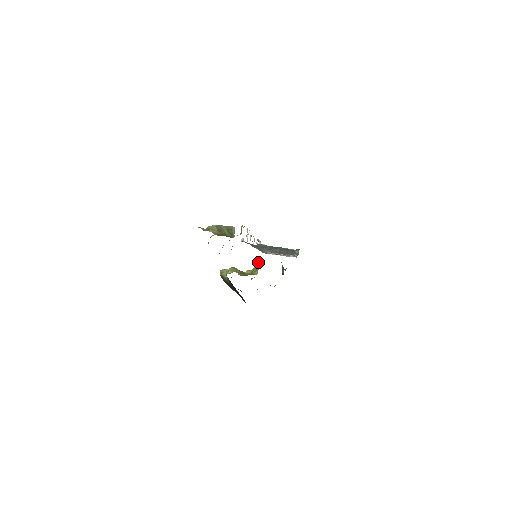
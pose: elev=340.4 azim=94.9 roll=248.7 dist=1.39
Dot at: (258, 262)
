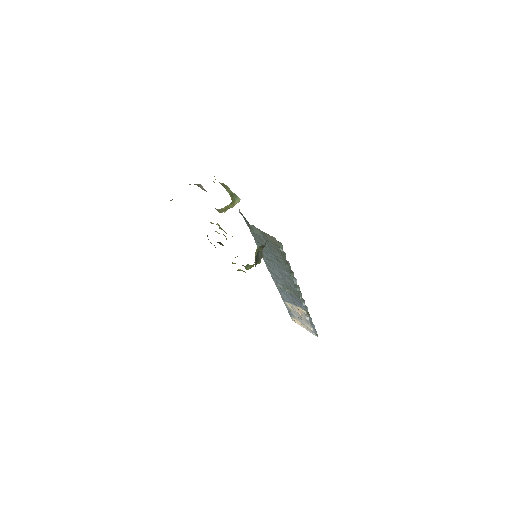
Dot at: occluded
